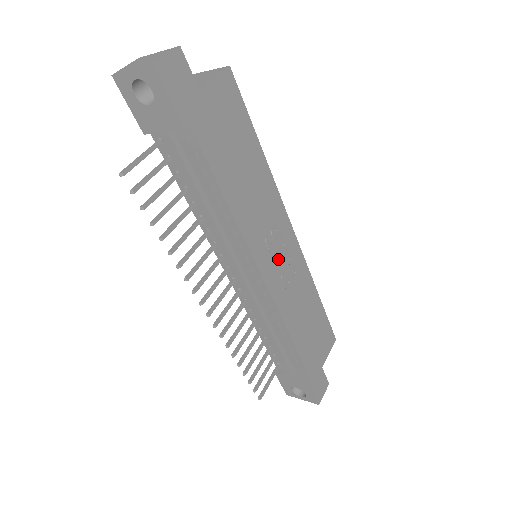
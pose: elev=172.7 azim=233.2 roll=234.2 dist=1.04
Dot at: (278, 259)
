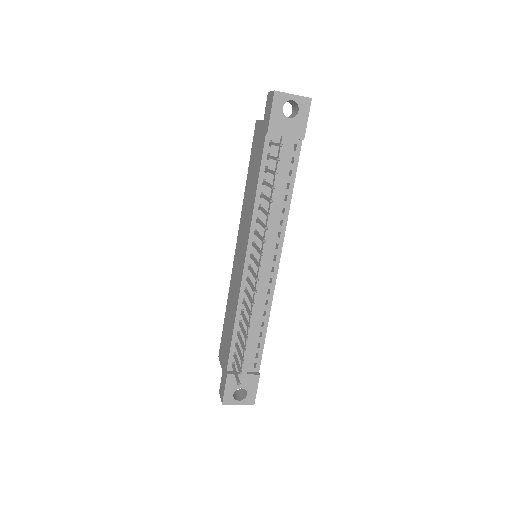
Dot at: occluded
